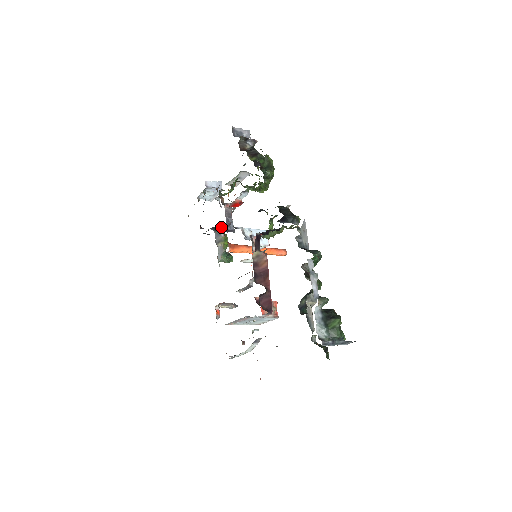
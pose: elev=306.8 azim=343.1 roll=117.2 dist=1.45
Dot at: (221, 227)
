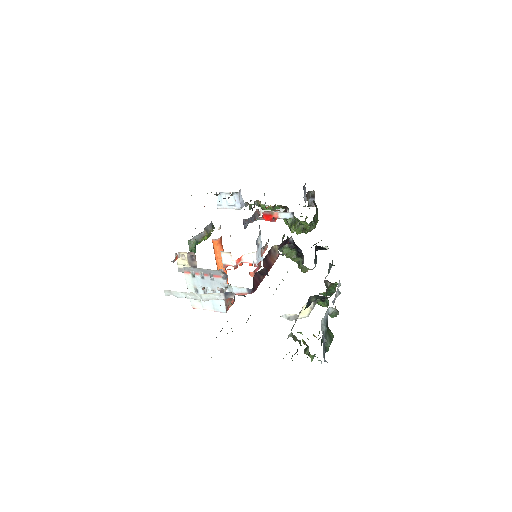
Dot at: occluded
